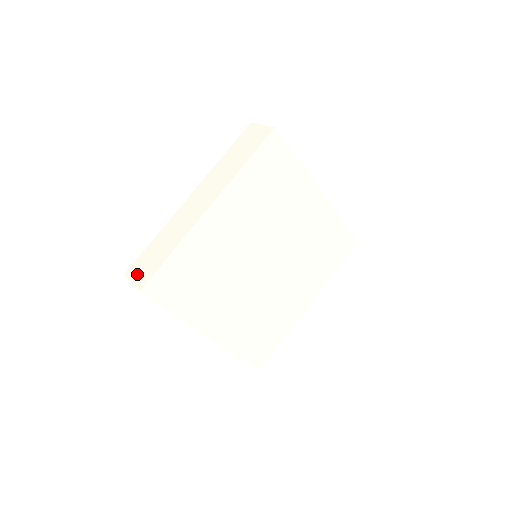
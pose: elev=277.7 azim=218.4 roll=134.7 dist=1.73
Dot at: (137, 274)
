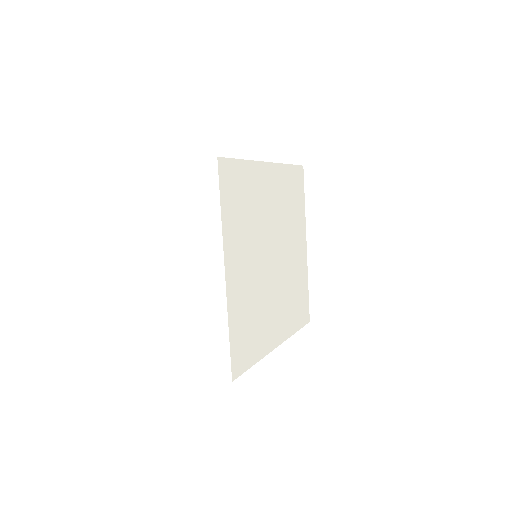
Dot at: (210, 369)
